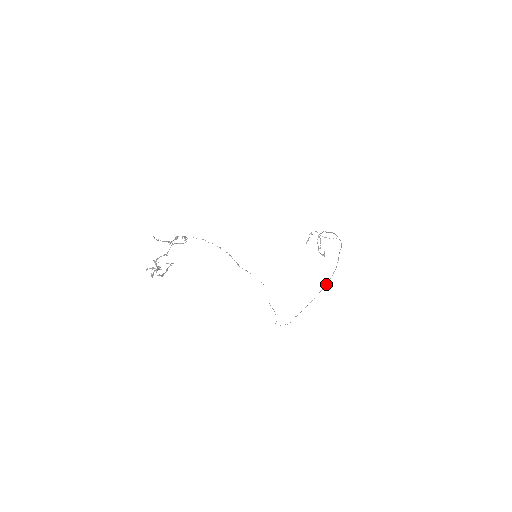
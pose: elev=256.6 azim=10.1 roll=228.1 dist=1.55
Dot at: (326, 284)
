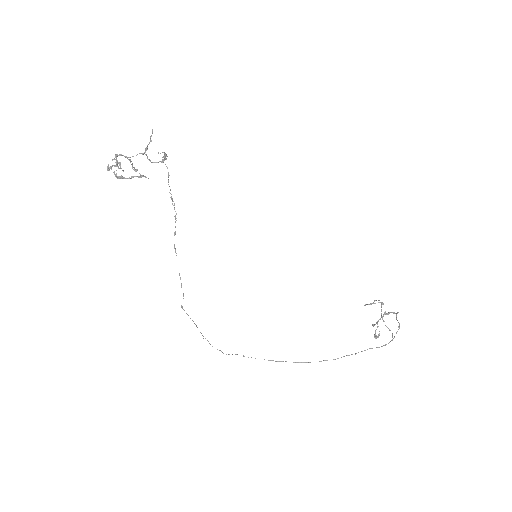
Dot at: (305, 362)
